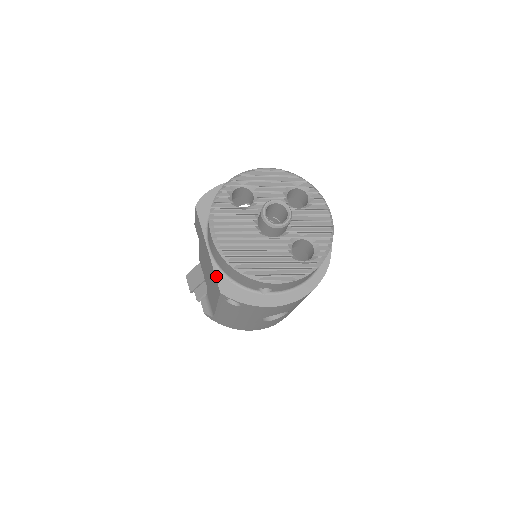
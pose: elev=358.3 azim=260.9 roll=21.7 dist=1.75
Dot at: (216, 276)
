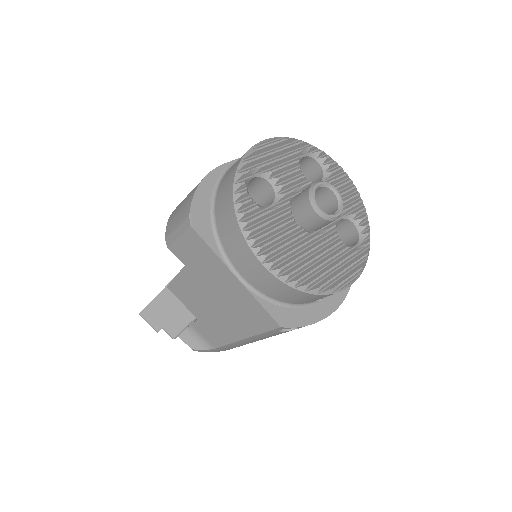
Dot at: (265, 308)
